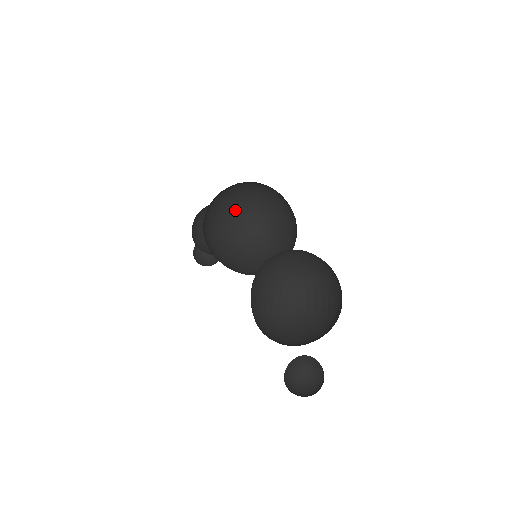
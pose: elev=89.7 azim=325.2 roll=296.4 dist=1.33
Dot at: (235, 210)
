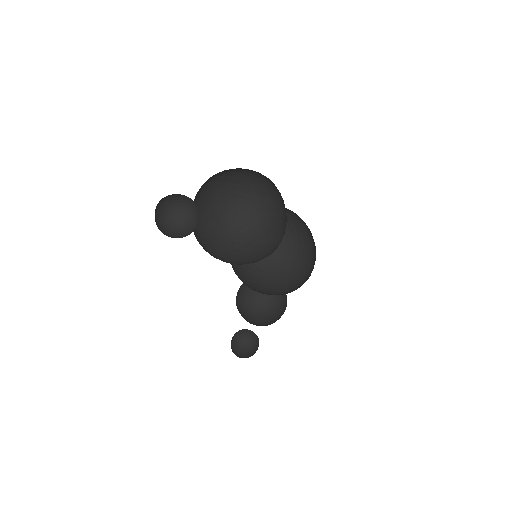
Dot at: (282, 273)
